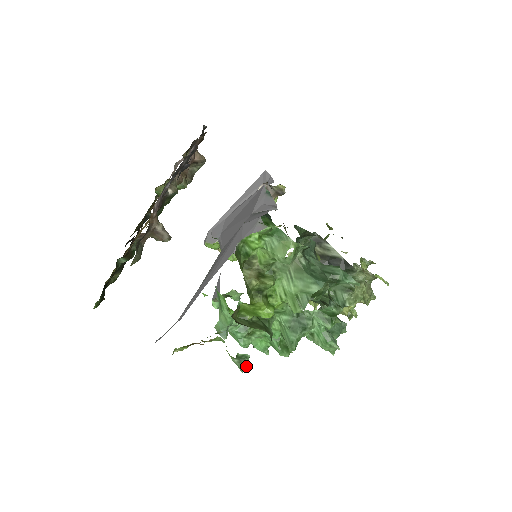
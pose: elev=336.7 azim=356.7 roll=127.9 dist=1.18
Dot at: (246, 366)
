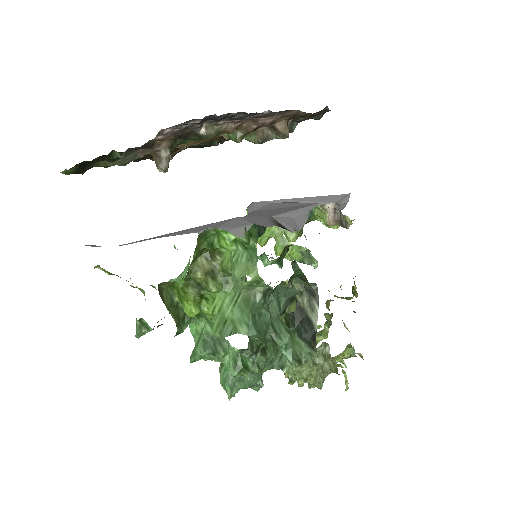
Dot at: (142, 335)
